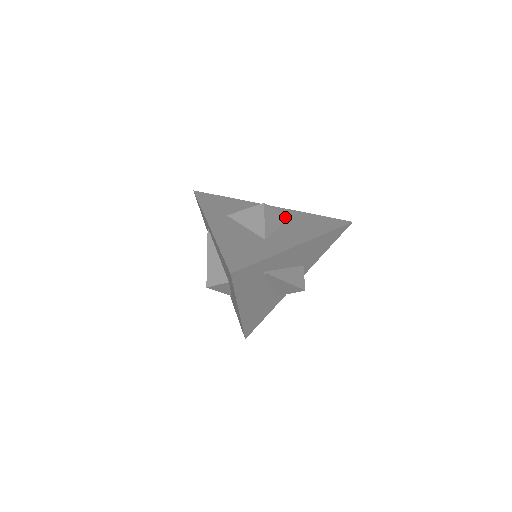
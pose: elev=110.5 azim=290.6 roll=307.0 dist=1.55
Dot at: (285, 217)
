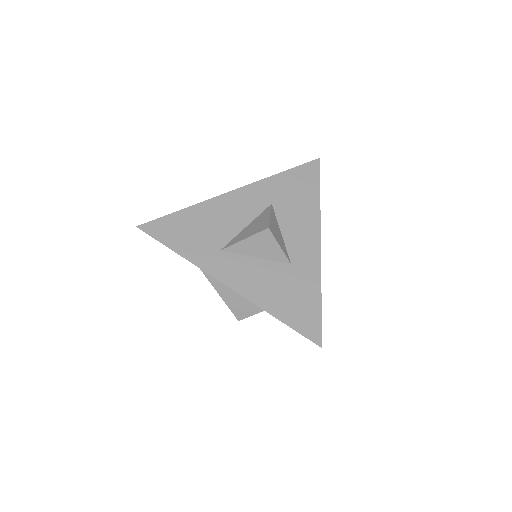
Dot at: (271, 208)
